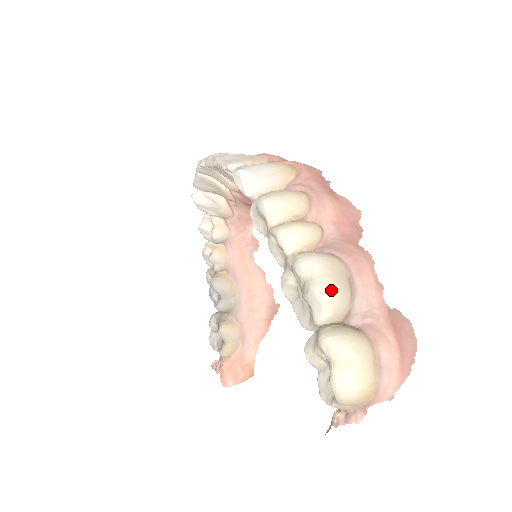
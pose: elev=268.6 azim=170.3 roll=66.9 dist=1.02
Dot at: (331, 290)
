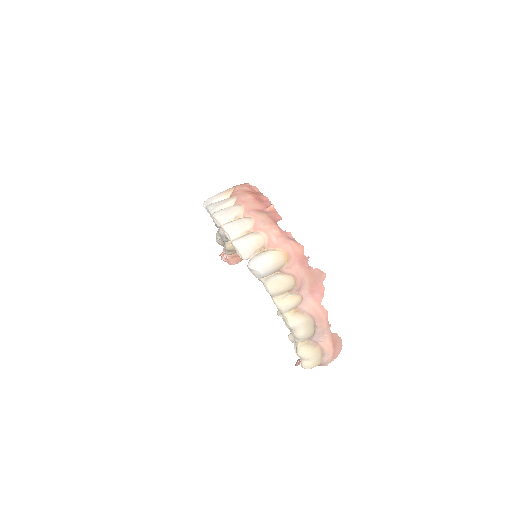
Dot at: (305, 336)
